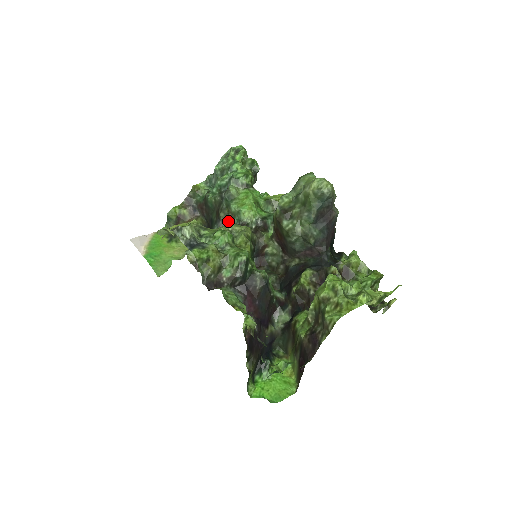
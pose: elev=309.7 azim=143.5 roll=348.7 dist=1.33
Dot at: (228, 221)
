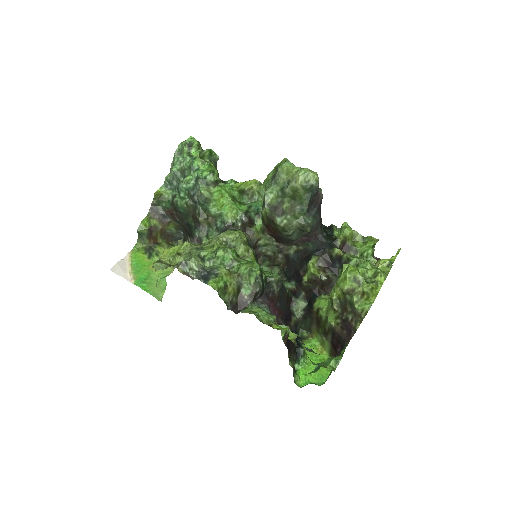
Dot at: (210, 225)
